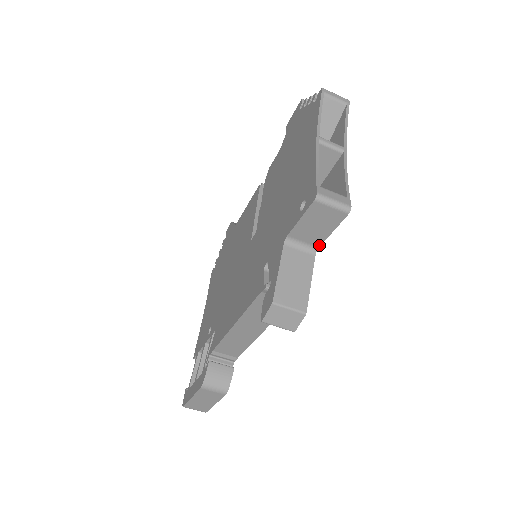
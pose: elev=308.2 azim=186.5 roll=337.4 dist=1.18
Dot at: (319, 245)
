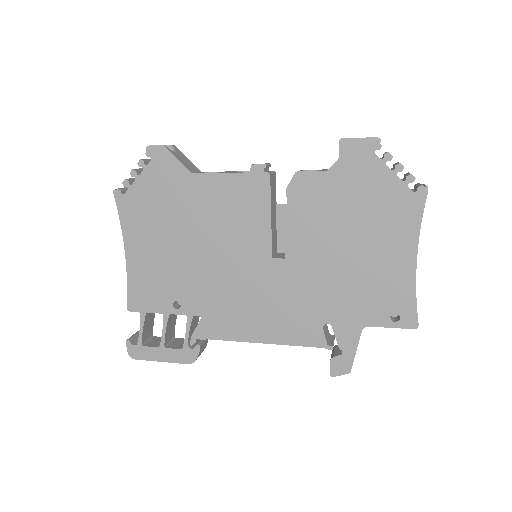
Dot at: occluded
